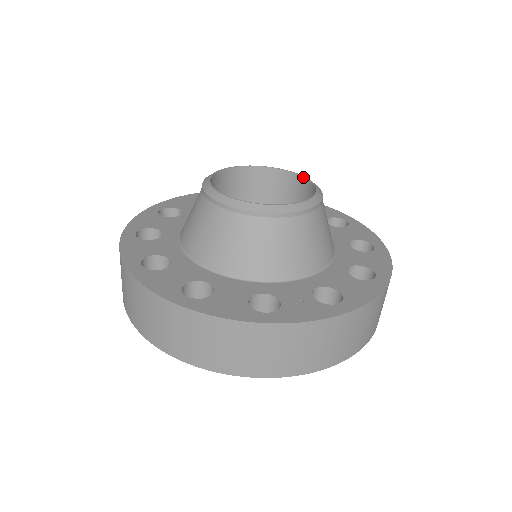
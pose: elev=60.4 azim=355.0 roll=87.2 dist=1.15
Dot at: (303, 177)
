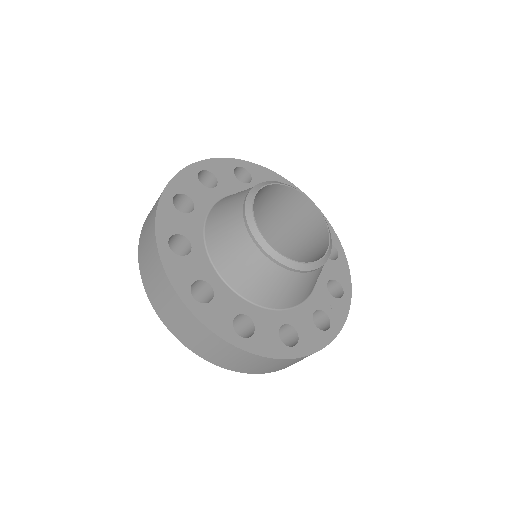
Dot at: (298, 191)
